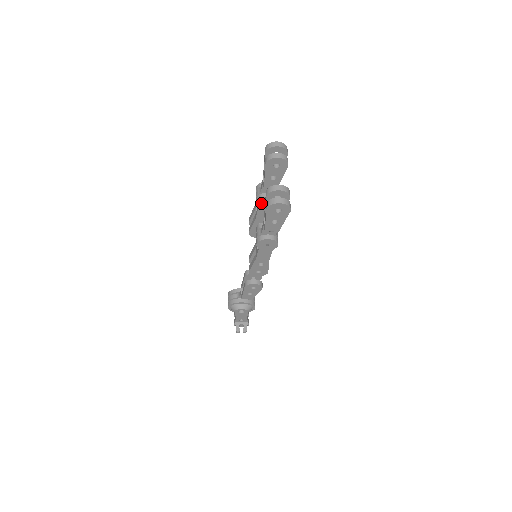
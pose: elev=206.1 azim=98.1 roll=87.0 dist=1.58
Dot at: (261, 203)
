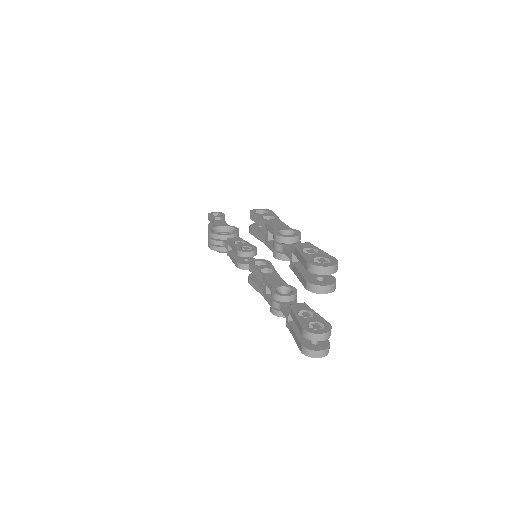
Dot at: occluded
